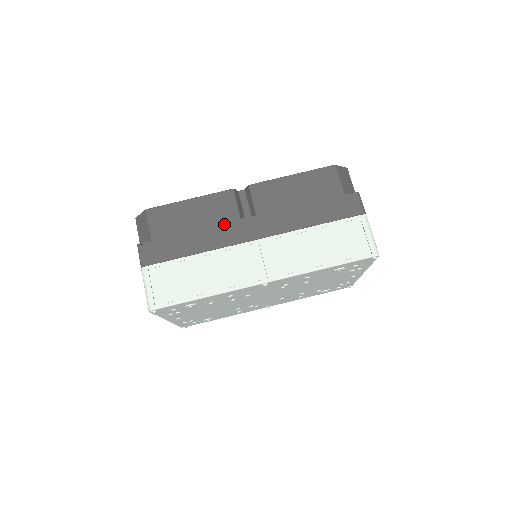
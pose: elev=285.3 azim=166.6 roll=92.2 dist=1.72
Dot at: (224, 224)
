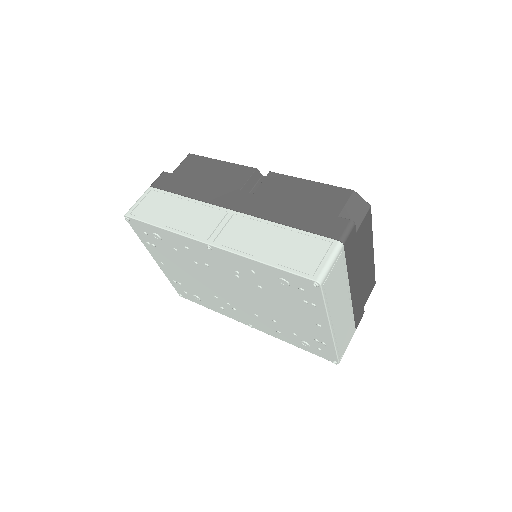
Dot at: (225, 188)
